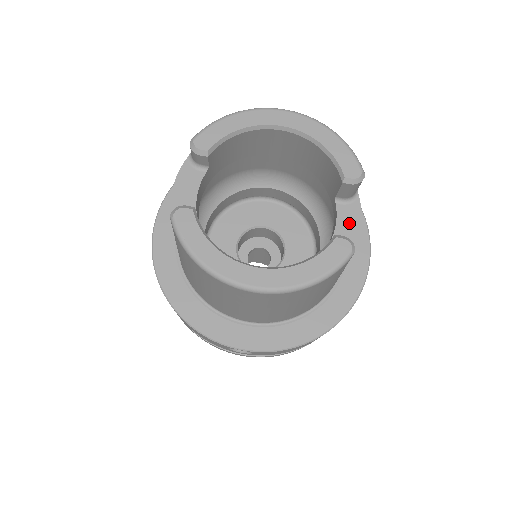
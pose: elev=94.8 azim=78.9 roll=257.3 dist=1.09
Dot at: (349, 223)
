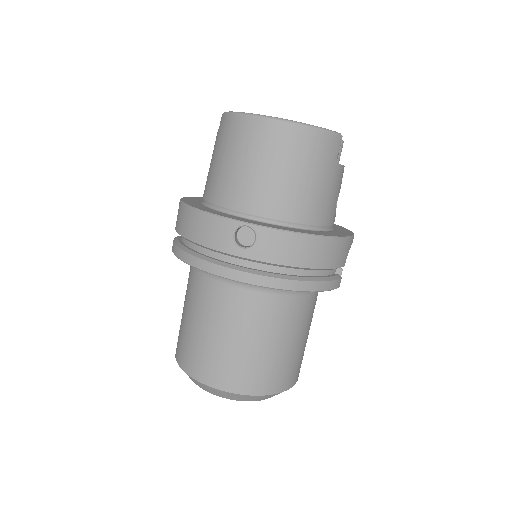
Dot at: occluded
